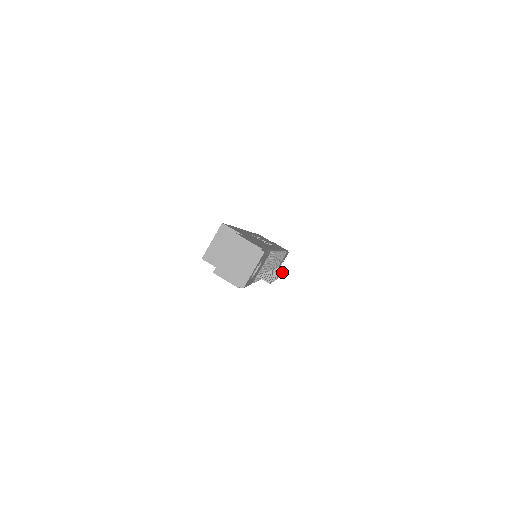
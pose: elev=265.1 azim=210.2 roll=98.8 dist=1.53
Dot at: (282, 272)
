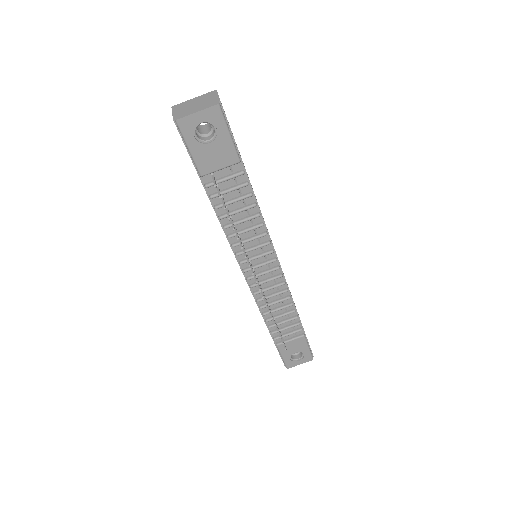
Dot at: occluded
